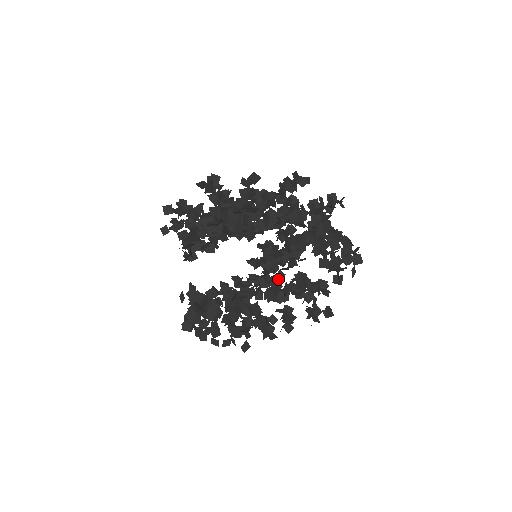
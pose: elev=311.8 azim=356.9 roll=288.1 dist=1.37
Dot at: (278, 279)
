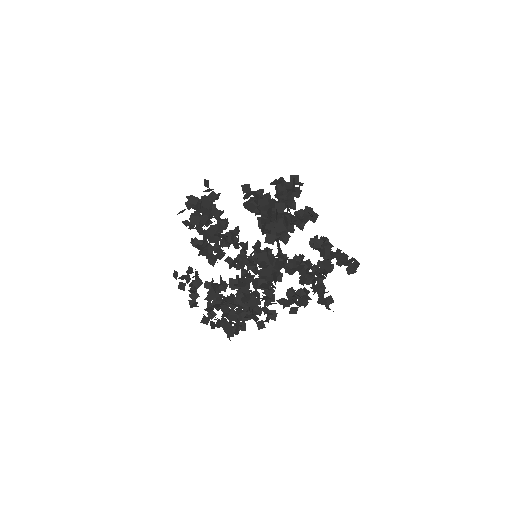
Dot at: (301, 284)
